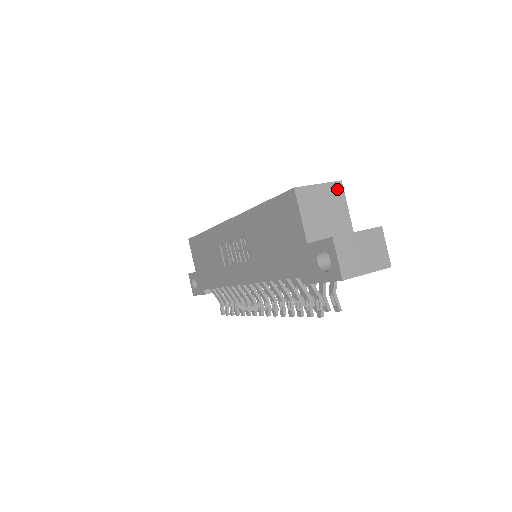
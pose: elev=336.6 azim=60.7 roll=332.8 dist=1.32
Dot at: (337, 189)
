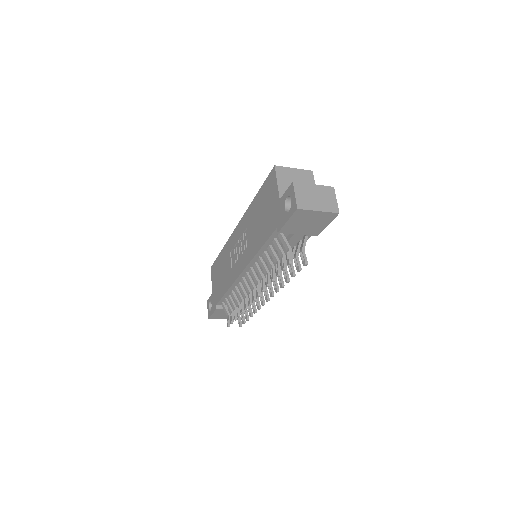
Dot at: (308, 175)
